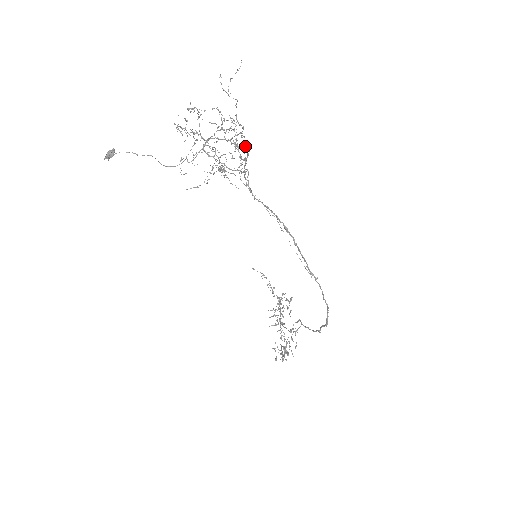
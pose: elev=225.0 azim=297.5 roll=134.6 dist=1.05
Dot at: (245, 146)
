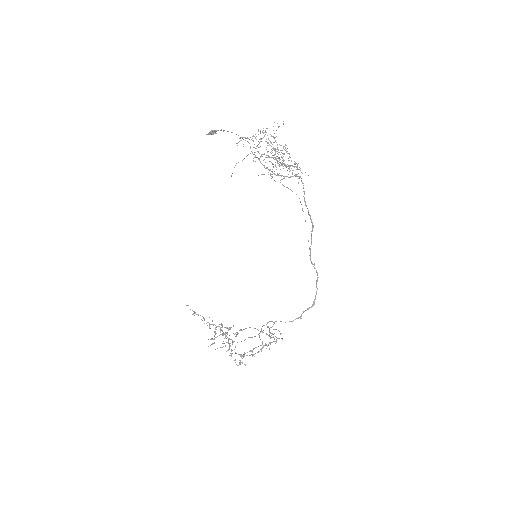
Dot at: occluded
